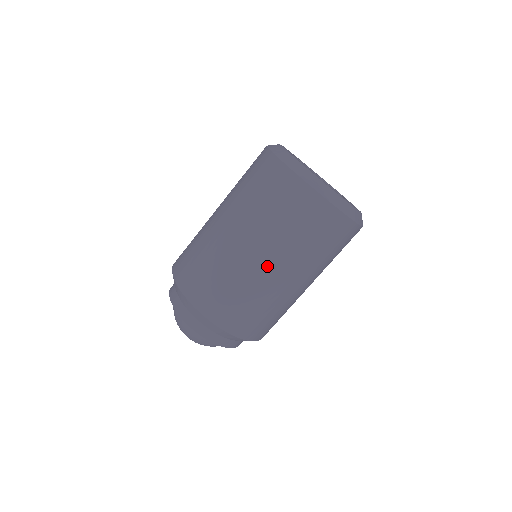
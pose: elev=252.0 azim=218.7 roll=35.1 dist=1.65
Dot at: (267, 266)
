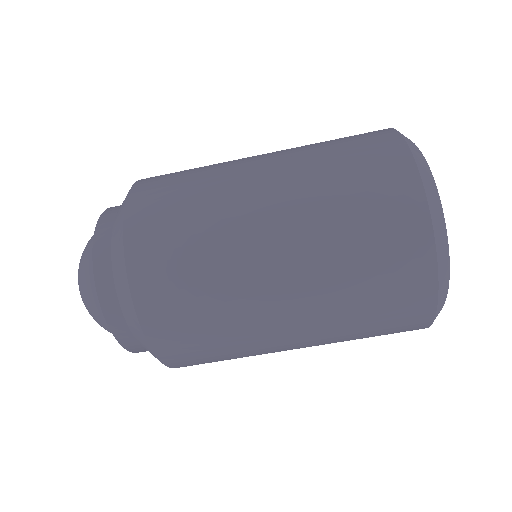
Dot at: (287, 326)
